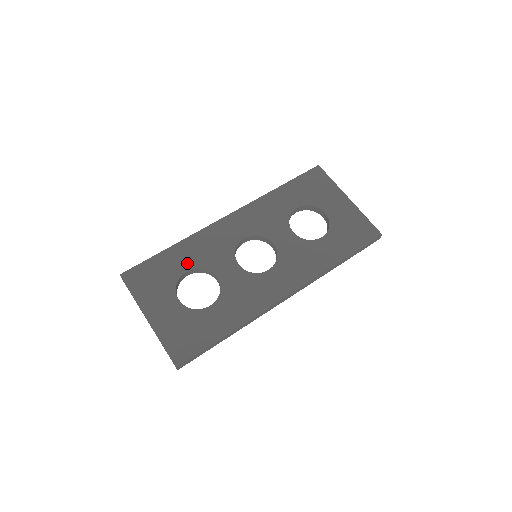
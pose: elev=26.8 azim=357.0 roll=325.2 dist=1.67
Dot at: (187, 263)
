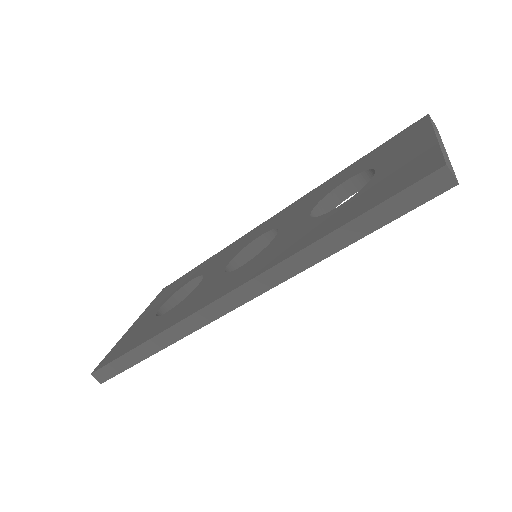
Dot at: (200, 272)
